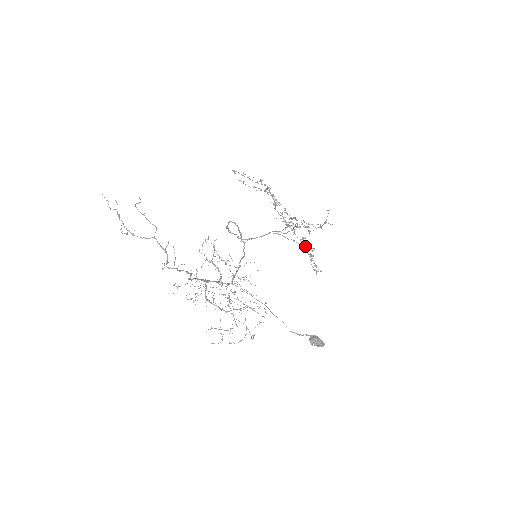
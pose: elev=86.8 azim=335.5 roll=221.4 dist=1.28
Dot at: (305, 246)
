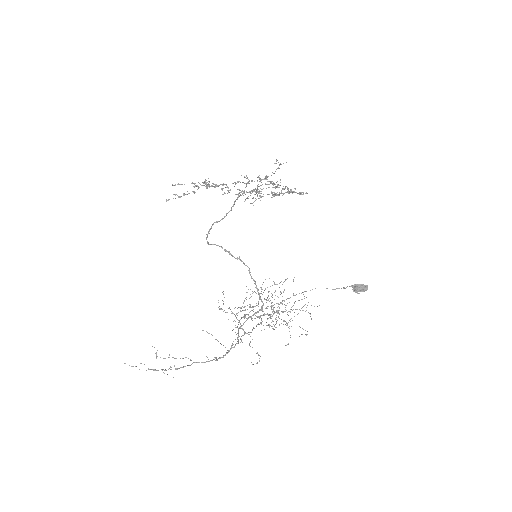
Dot at: (277, 187)
